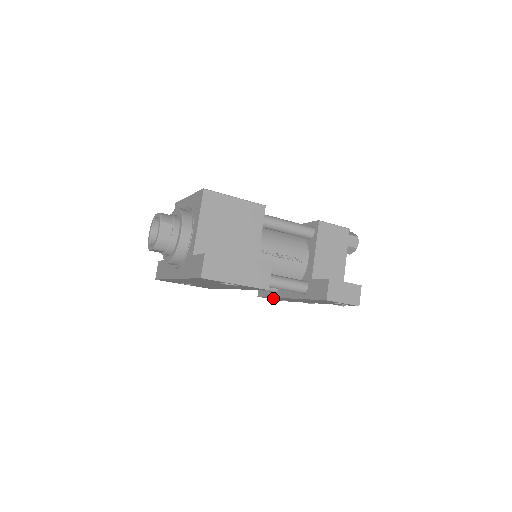
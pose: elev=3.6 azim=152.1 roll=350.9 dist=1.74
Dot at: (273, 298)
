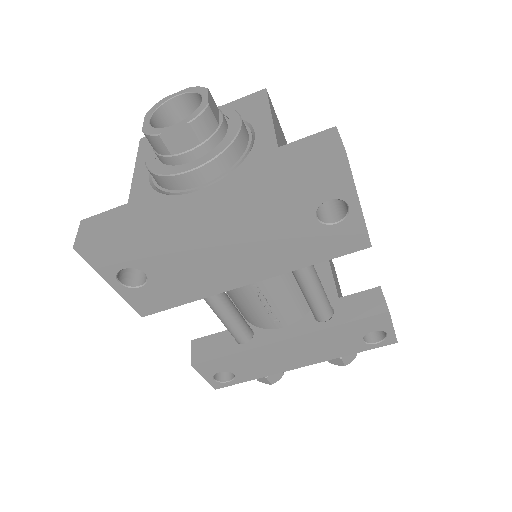
Dot at: (223, 365)
